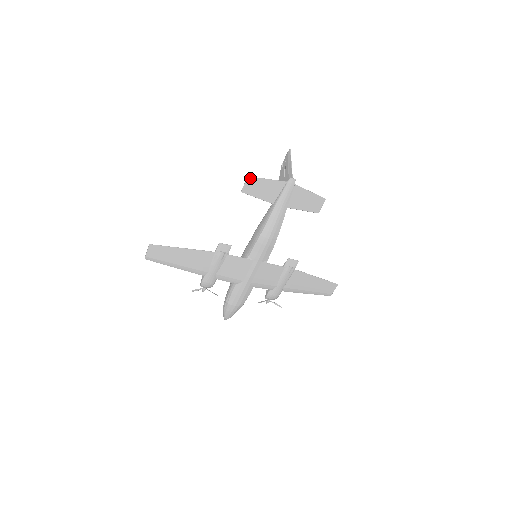
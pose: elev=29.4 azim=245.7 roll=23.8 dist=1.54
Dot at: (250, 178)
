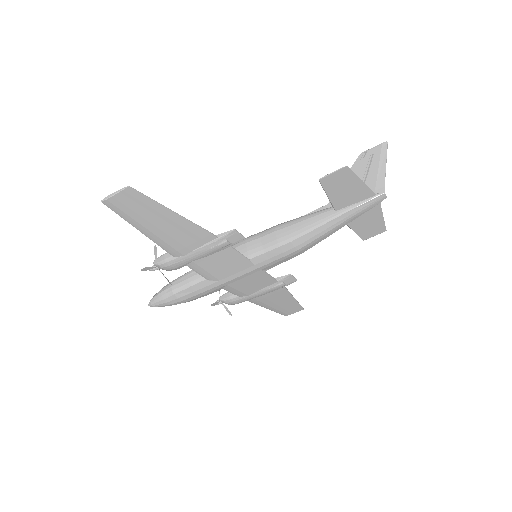
Dot at: (346, 169)
